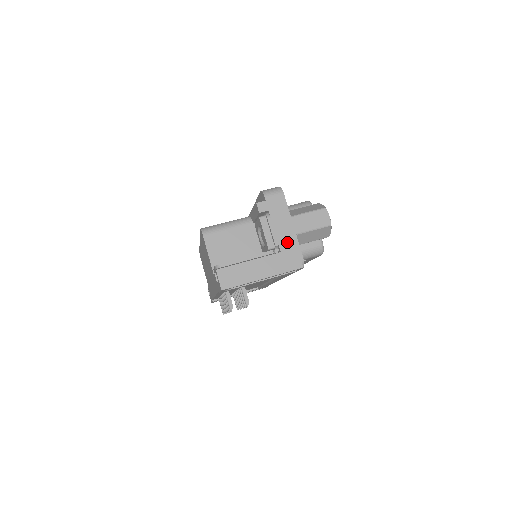
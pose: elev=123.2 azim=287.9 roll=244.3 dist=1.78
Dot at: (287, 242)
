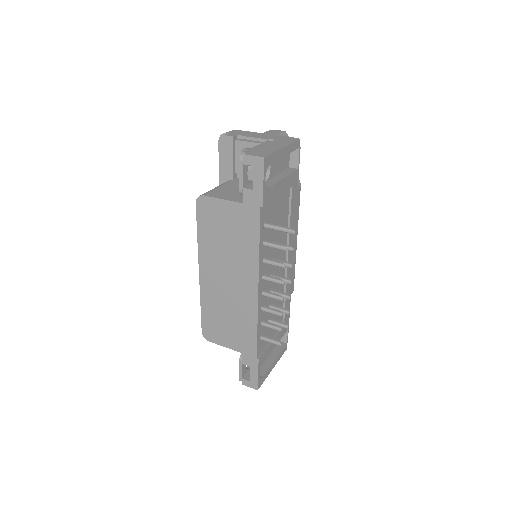
Dot at: (271, 137)
